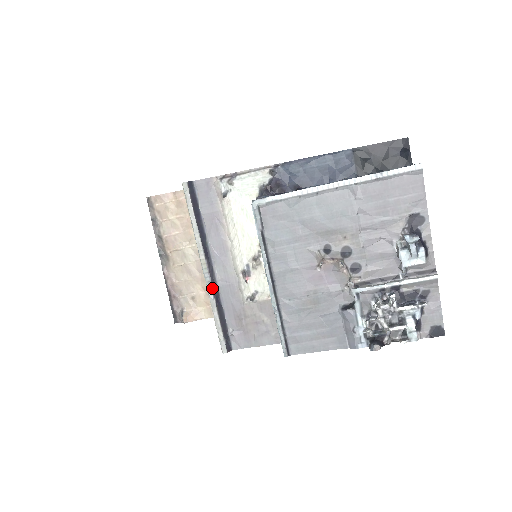
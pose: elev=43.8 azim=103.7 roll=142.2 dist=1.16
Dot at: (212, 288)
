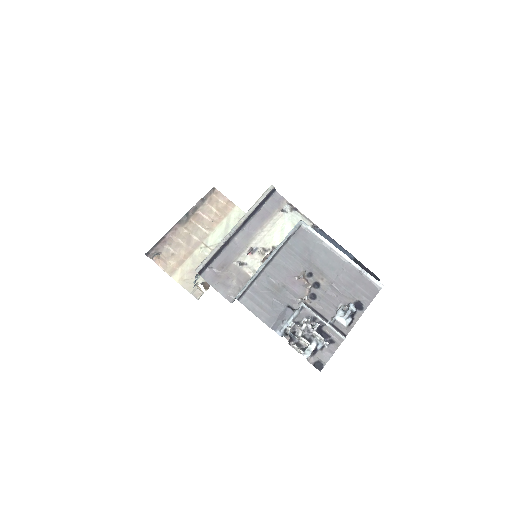
Dot at: (229, 237)
